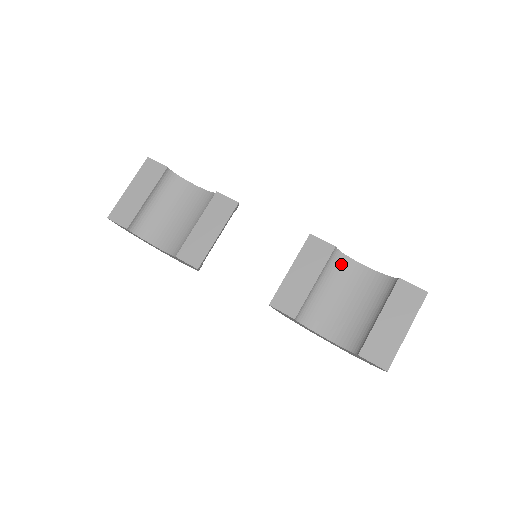
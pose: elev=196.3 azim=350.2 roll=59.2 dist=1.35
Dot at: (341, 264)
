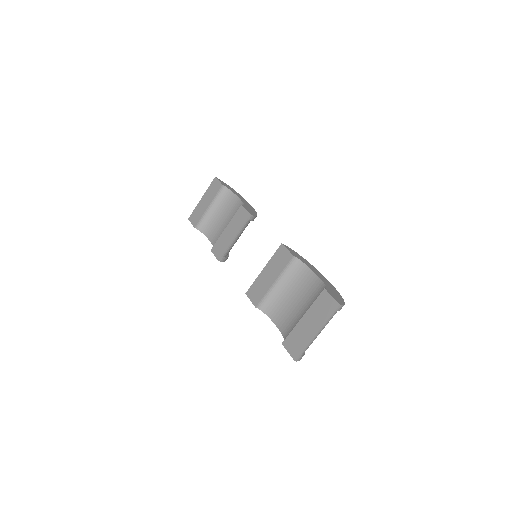
Dot at: (300, 271)
